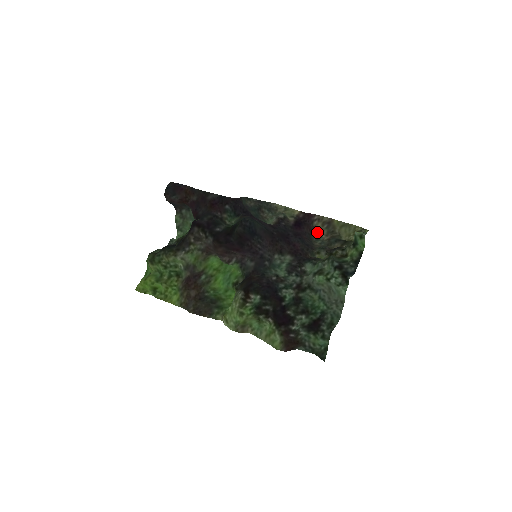
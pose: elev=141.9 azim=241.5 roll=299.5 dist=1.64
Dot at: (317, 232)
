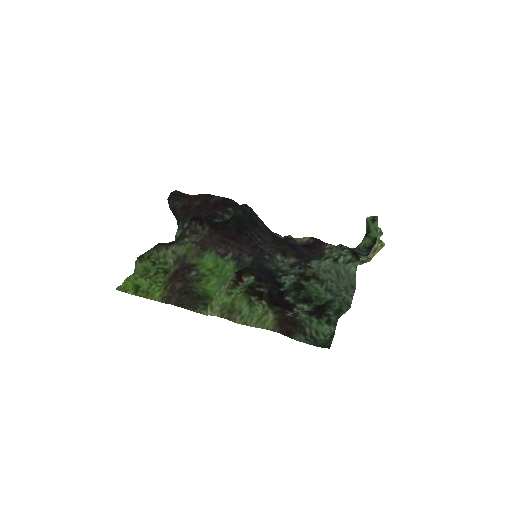
Dot at: occluded
